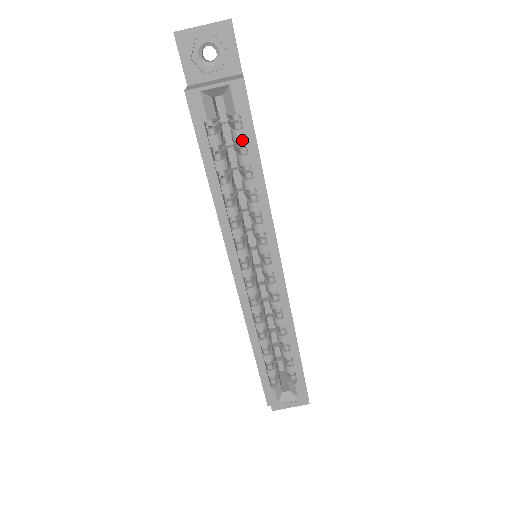
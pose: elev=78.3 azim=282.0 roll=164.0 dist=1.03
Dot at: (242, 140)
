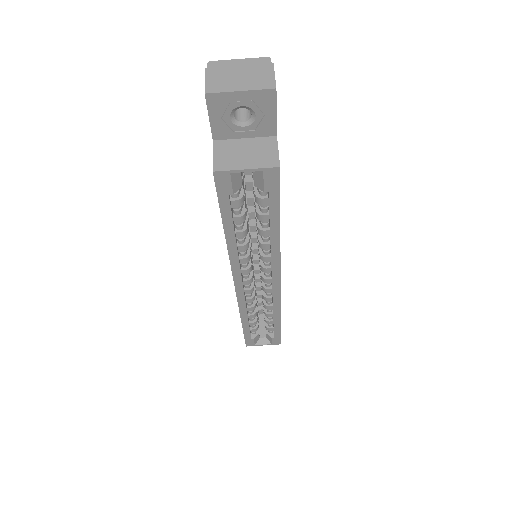
Dot at: (265, 204)
